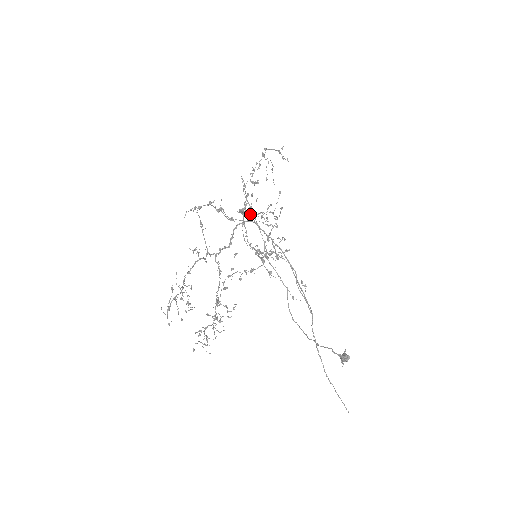
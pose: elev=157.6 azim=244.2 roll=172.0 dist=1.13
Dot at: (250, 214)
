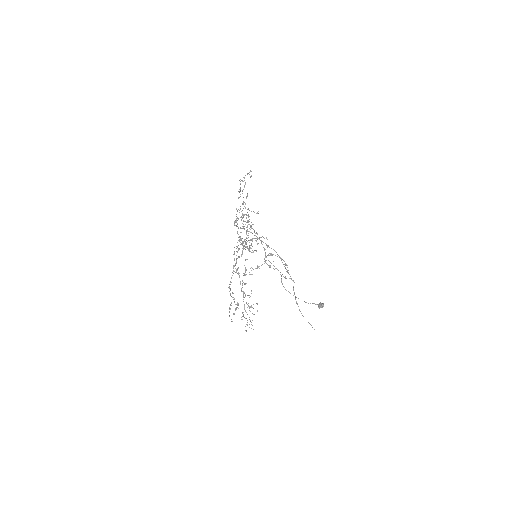
Dot at: occluded
